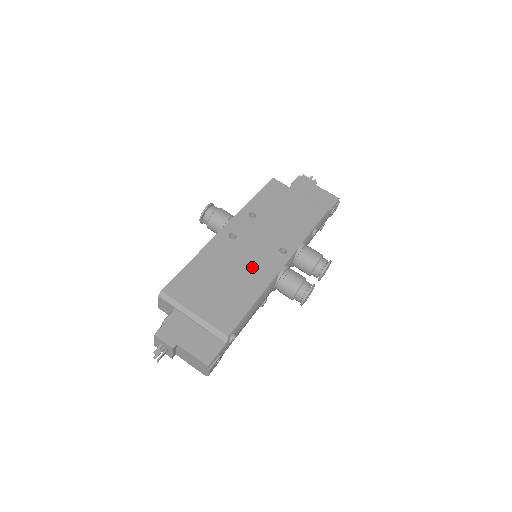
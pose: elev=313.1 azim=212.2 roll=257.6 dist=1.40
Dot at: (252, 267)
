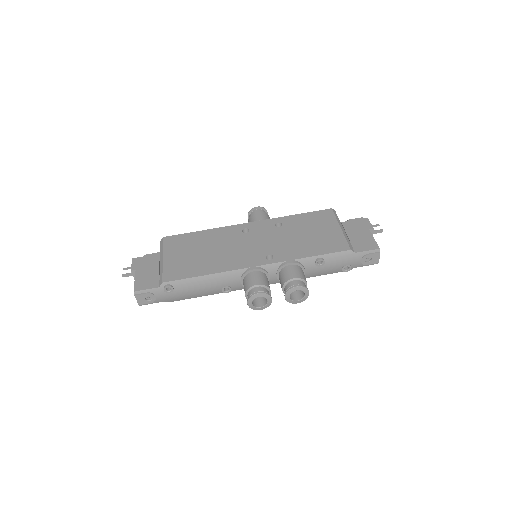
Dot at: (233, 254)
